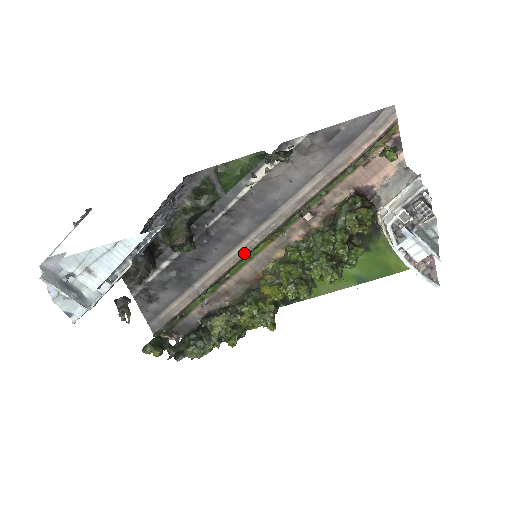
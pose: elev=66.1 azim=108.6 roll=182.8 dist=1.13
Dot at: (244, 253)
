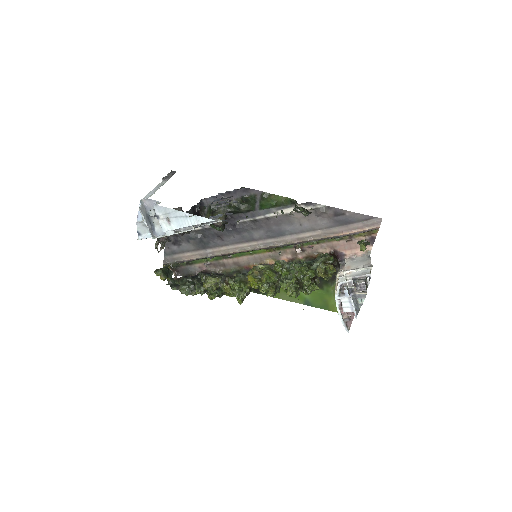
Dot at: (249, 249)
